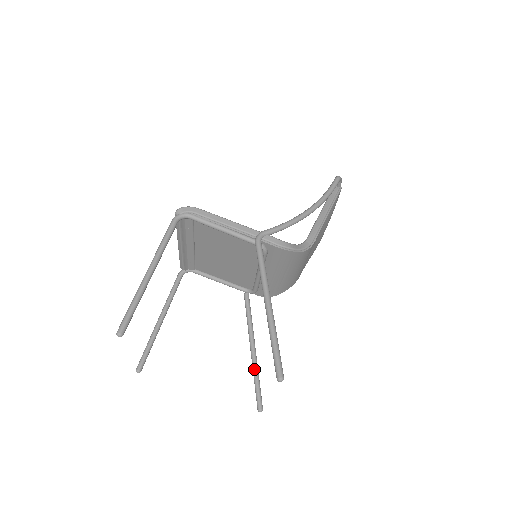
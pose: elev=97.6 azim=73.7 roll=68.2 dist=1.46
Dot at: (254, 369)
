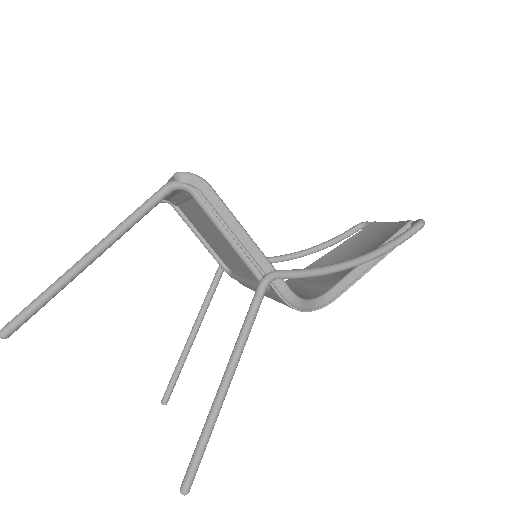
Dot at: (181, 359)
